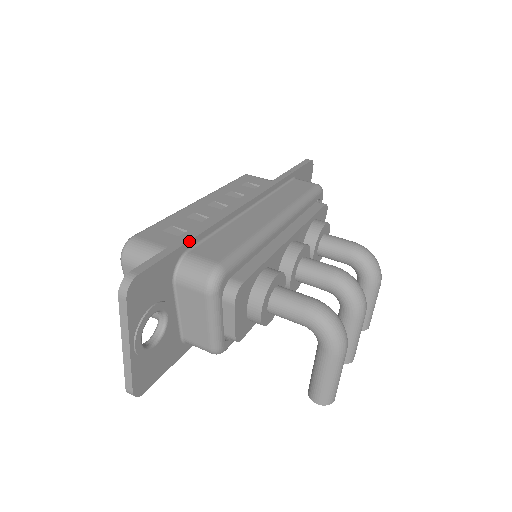
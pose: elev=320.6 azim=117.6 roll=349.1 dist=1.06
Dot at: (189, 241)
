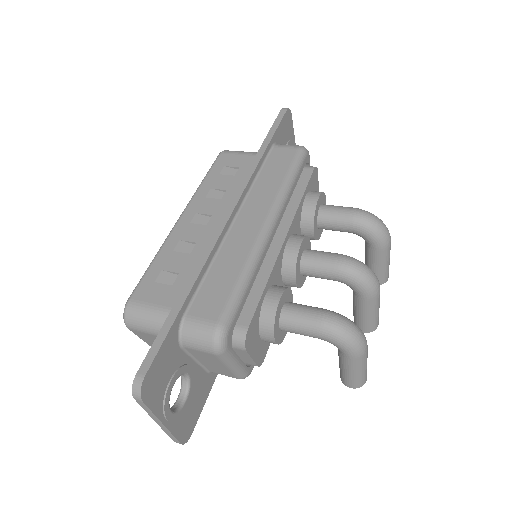
Dot at: (182, 305)
